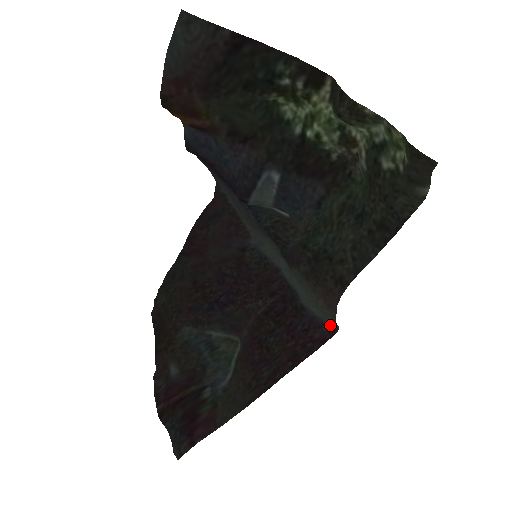
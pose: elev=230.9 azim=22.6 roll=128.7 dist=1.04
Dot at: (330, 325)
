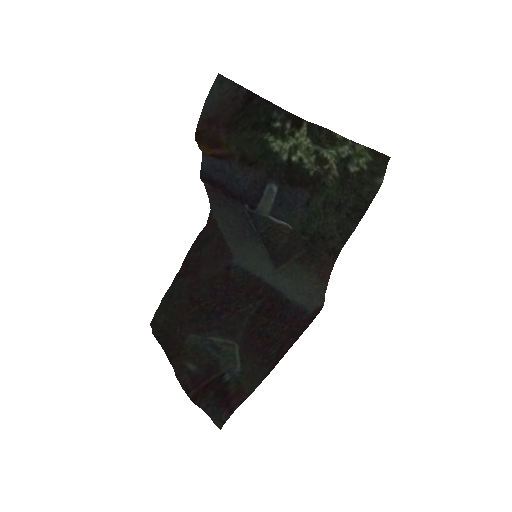
Dot at: (313, 308)
